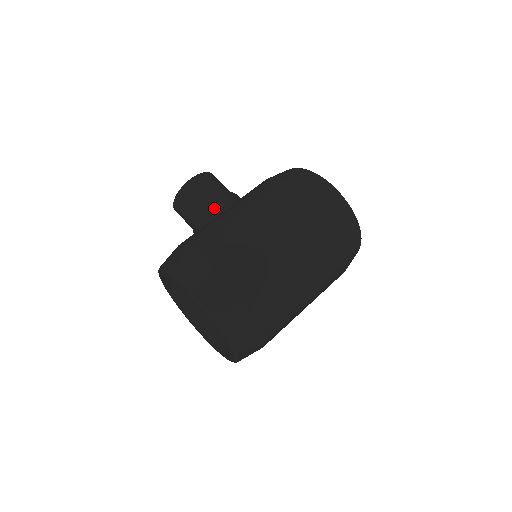
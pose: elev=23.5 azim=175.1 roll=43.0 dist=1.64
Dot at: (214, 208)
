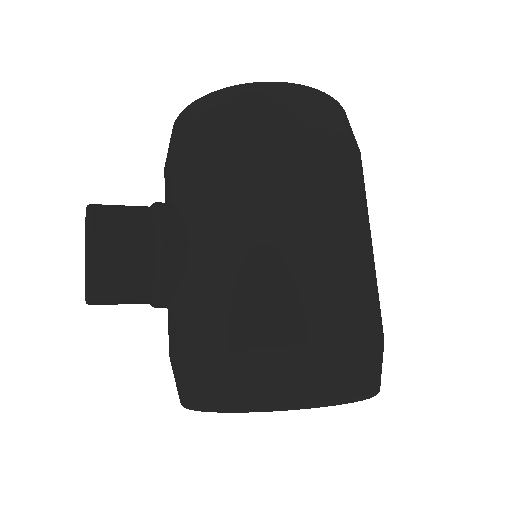
Dot at: (173, 256)
